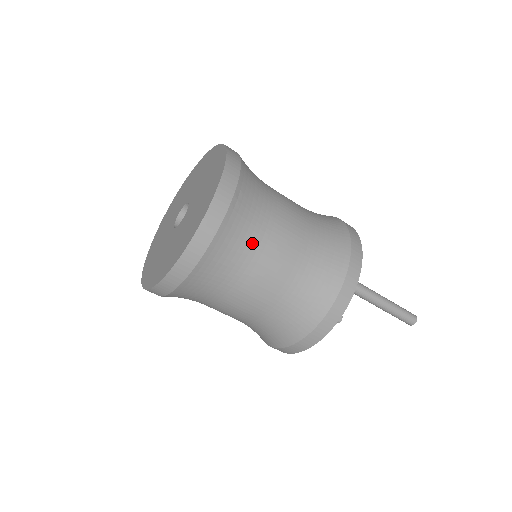
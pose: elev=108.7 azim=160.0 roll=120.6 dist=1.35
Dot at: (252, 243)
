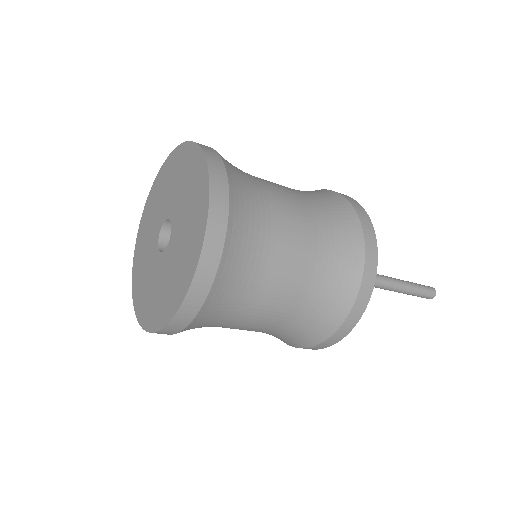
Dot at: (255, 273)
